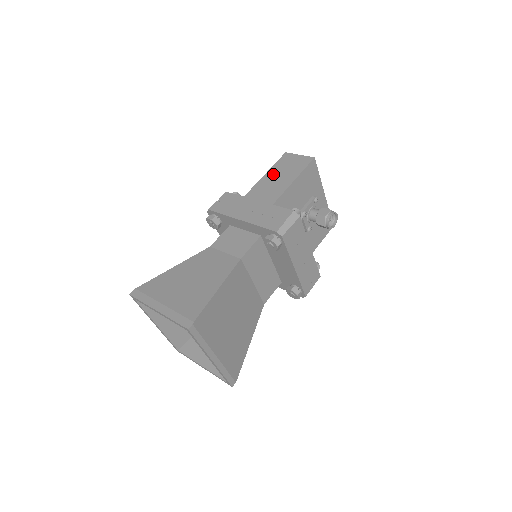
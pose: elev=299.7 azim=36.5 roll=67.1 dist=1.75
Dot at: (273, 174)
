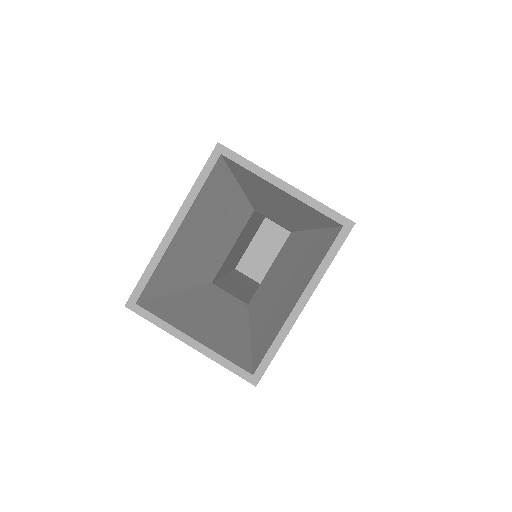
Dot at: occluded
